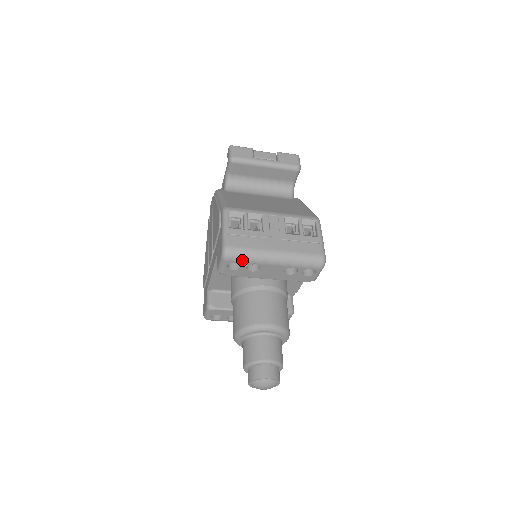
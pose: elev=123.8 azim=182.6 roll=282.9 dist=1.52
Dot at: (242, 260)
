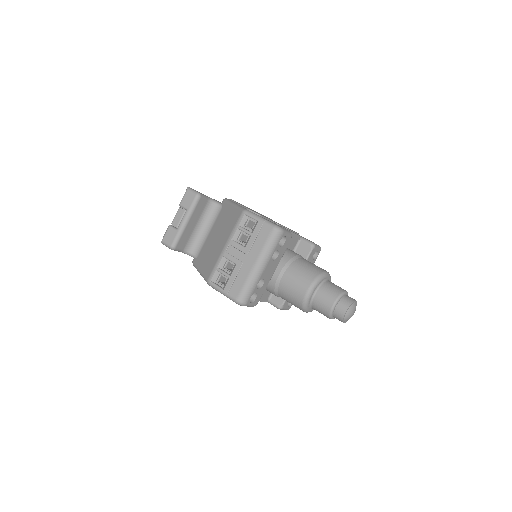
Dot at: (251, 293)
